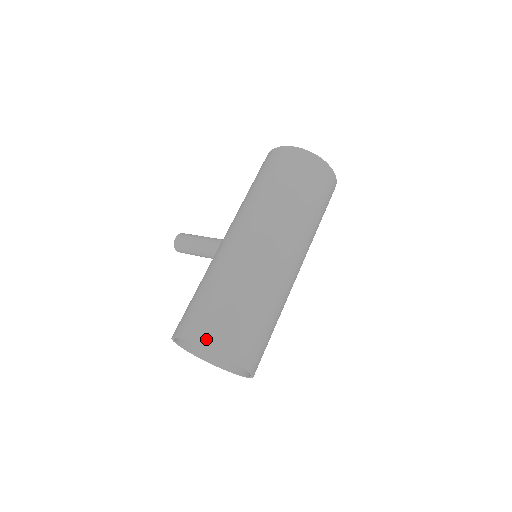
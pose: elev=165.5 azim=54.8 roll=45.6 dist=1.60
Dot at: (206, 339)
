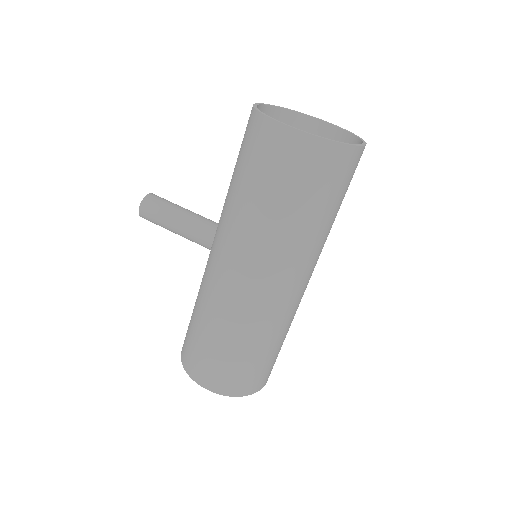
Dot at: (223, 390)
